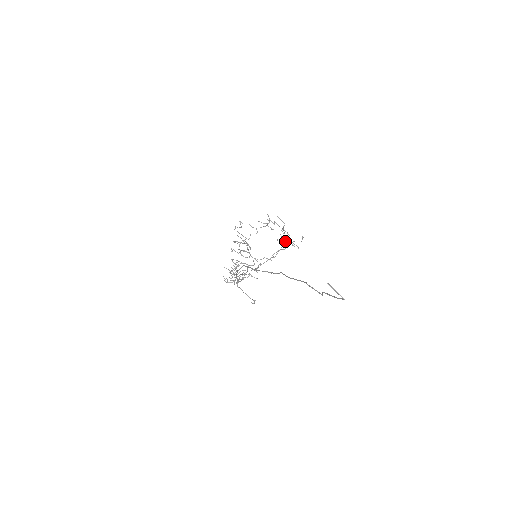
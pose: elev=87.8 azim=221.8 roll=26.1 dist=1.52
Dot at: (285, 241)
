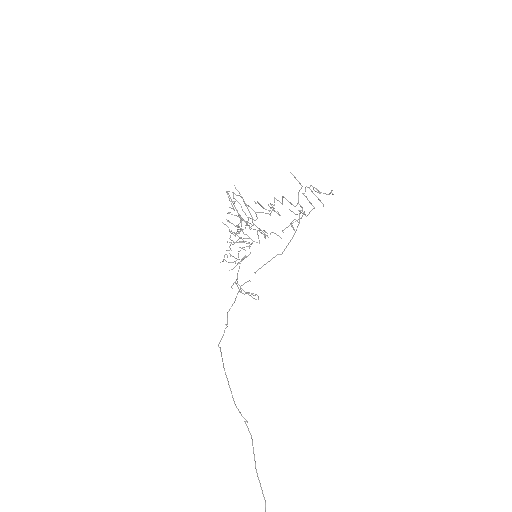
Dot at: (298, 225)
